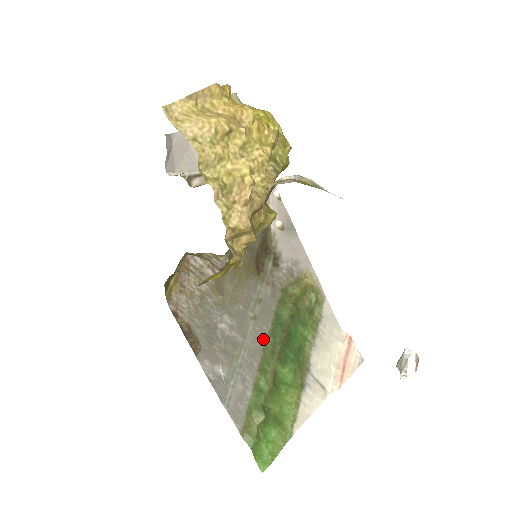
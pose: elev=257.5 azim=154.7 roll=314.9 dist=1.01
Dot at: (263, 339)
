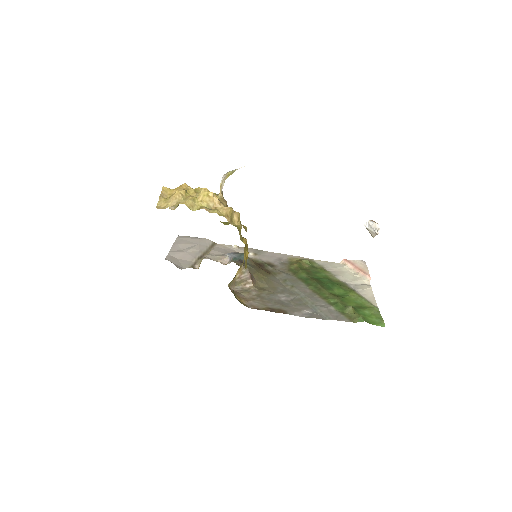
Dot at: (308, 290)
